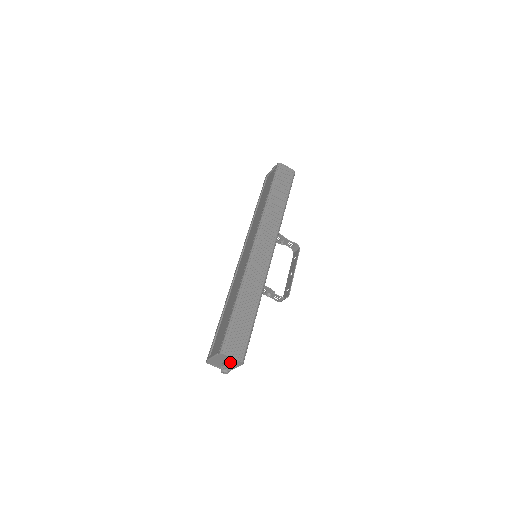
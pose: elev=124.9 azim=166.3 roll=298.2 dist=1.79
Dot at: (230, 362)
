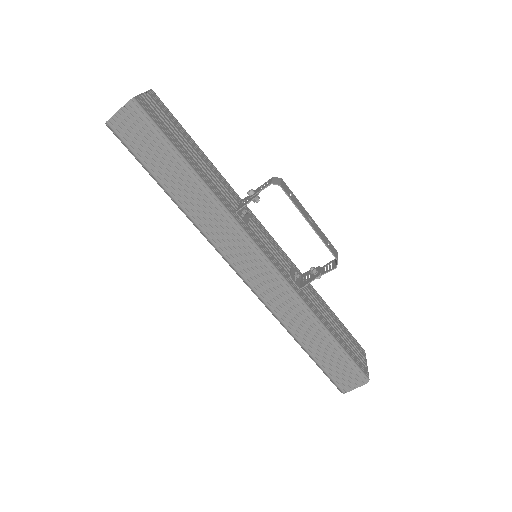
Dot at: occluded
